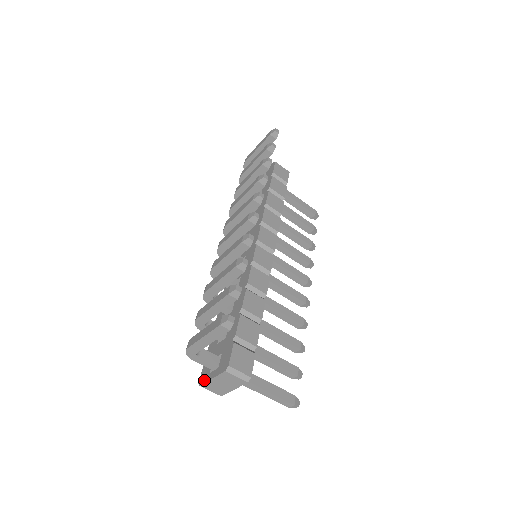
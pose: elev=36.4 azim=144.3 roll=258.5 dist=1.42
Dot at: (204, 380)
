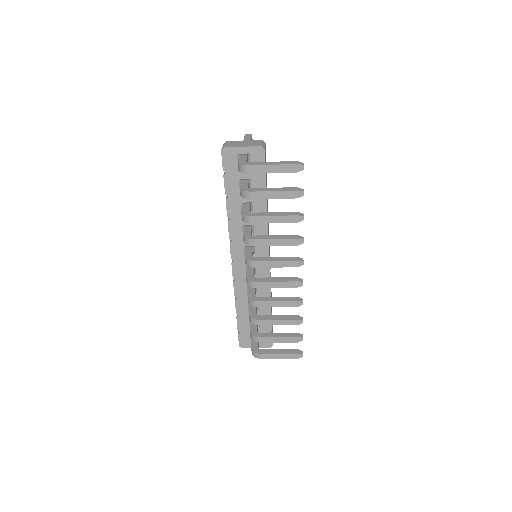
Dot at: (246, 347)
